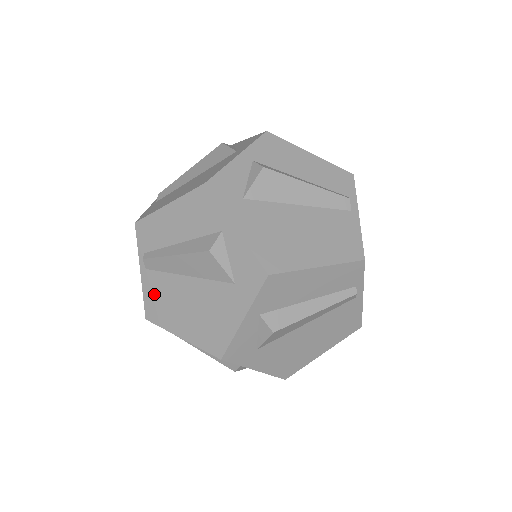
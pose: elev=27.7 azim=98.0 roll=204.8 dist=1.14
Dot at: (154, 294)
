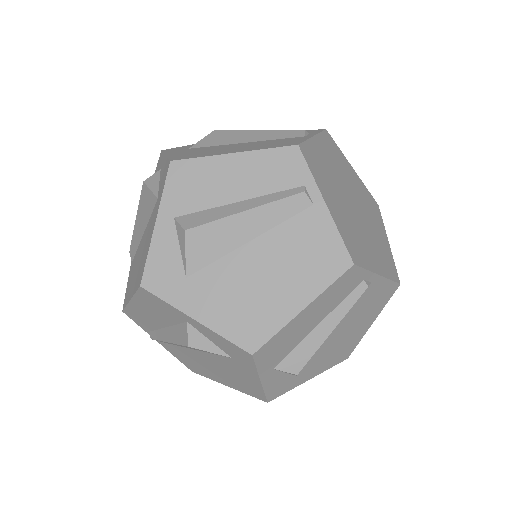
Dot at: (130, 279)
